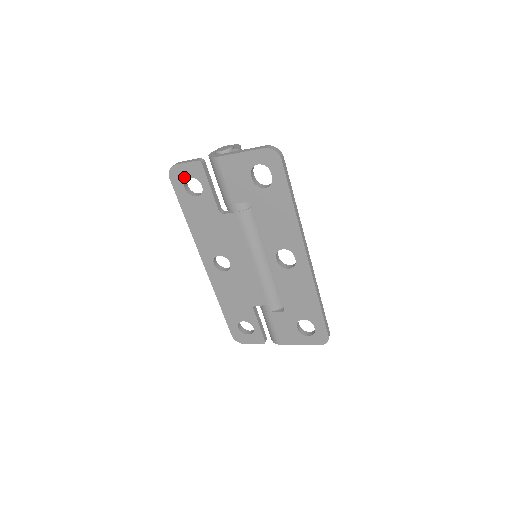
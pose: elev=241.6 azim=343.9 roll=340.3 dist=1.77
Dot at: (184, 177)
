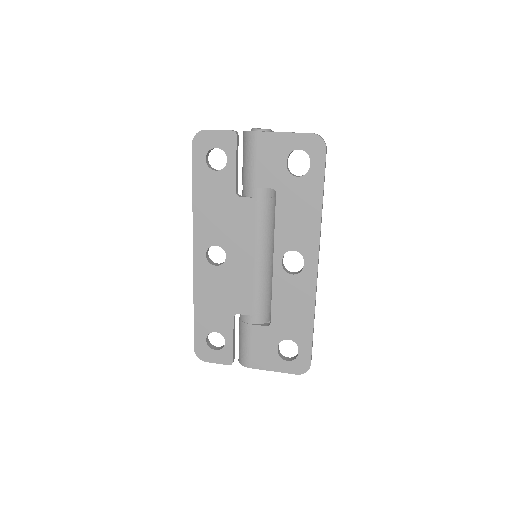
Dot at: (210, 146)
